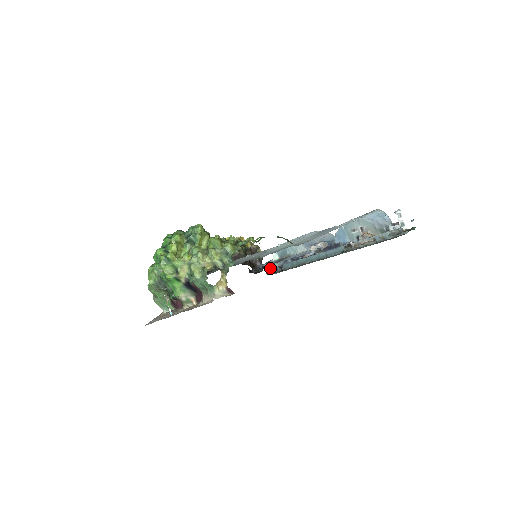
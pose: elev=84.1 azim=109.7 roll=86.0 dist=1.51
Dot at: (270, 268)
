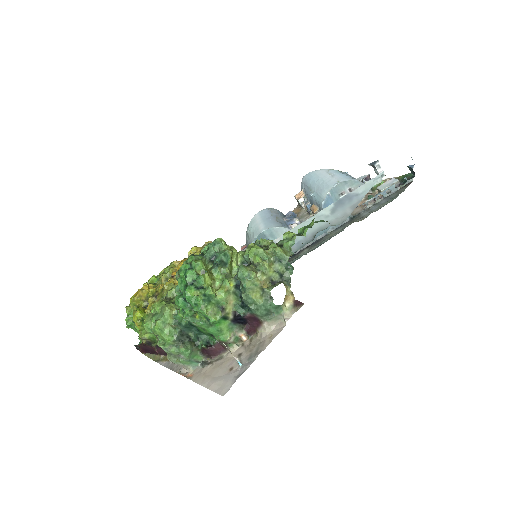
Dot at: occluded
